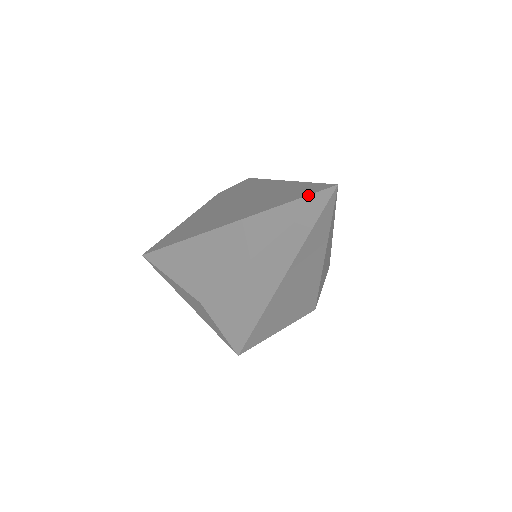
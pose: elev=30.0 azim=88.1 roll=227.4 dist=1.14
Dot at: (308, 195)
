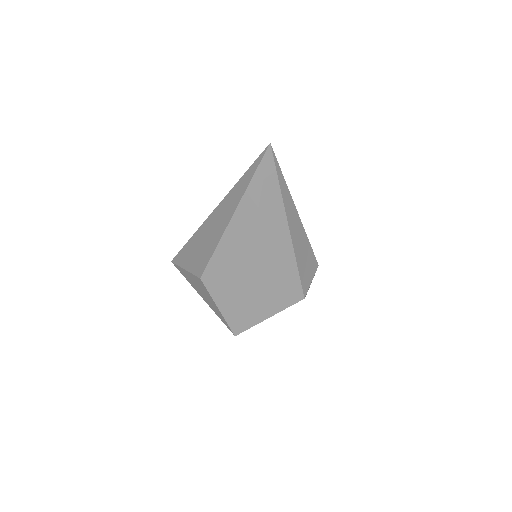
Dot at: (256, 159)
